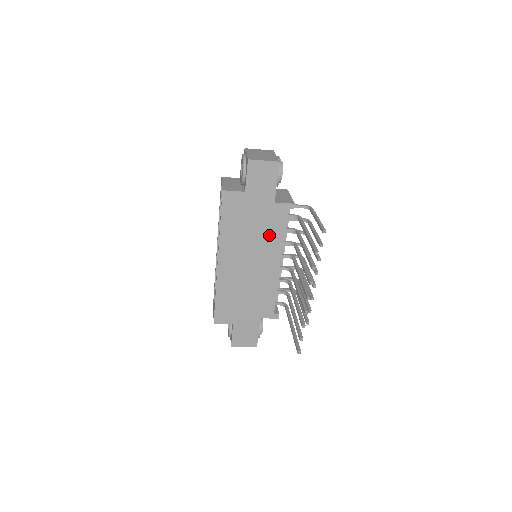
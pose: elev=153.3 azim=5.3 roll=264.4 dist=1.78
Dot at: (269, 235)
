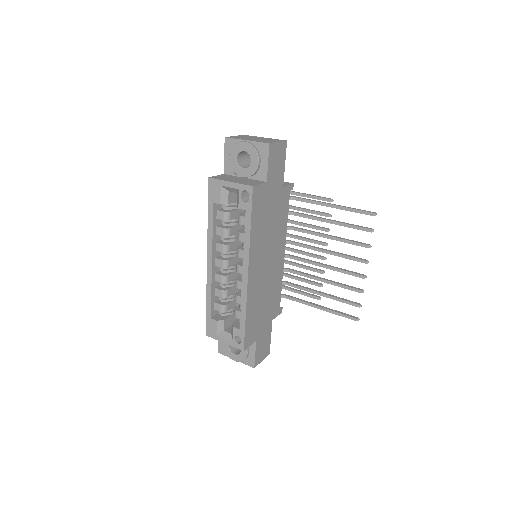
Dot at: (279, 225)
